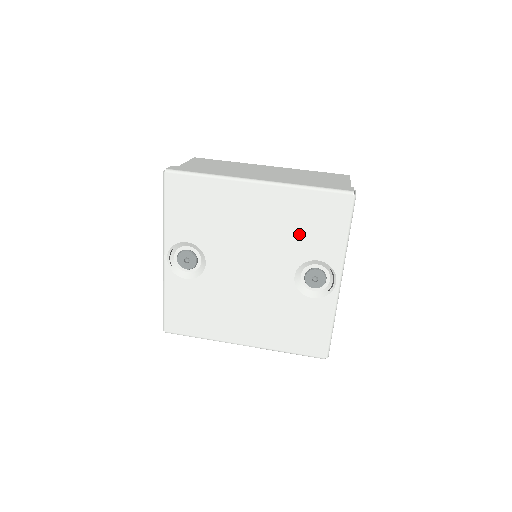
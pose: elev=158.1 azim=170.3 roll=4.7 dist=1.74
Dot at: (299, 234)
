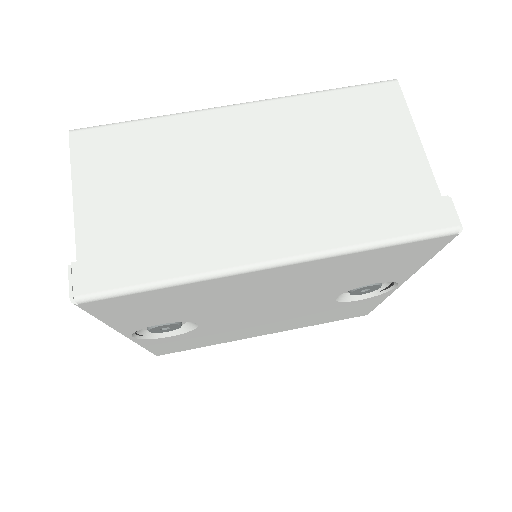
Dot at: (349, 278)
